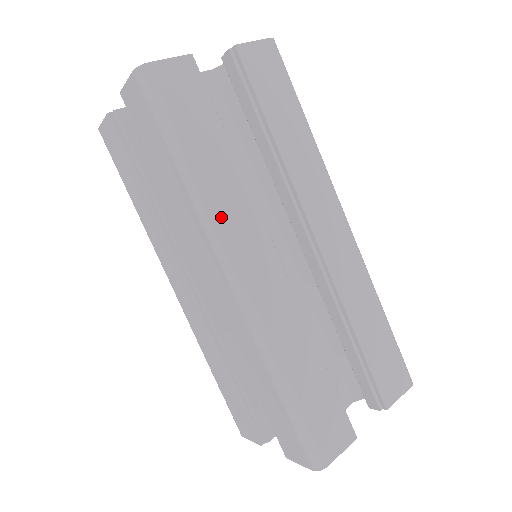
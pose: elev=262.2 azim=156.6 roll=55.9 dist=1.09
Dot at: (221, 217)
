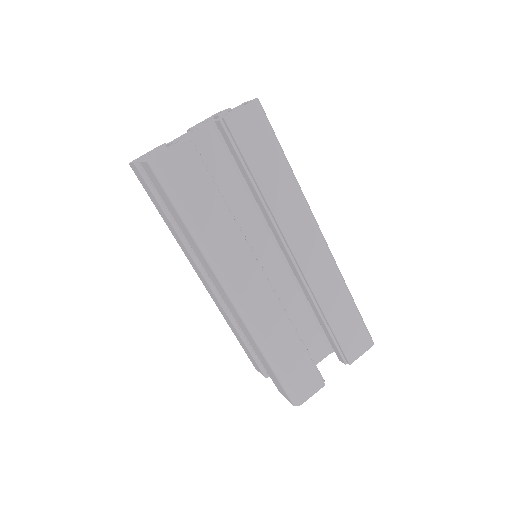
Dot at: (220, 258)
